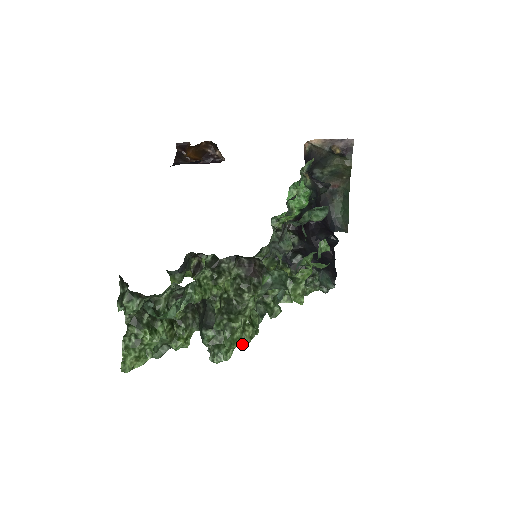
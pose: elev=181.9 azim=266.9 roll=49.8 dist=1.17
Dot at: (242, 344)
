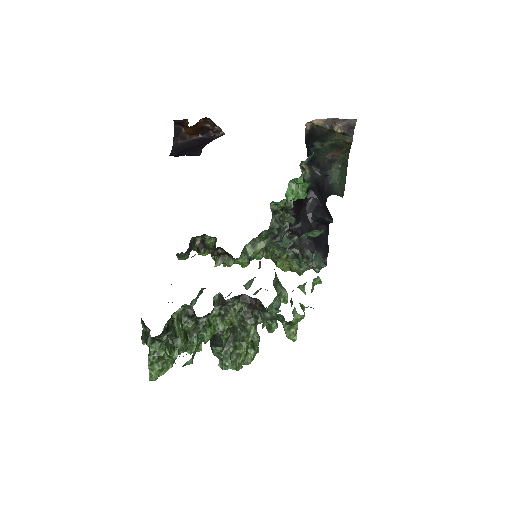
Dot at: (245, 364)
